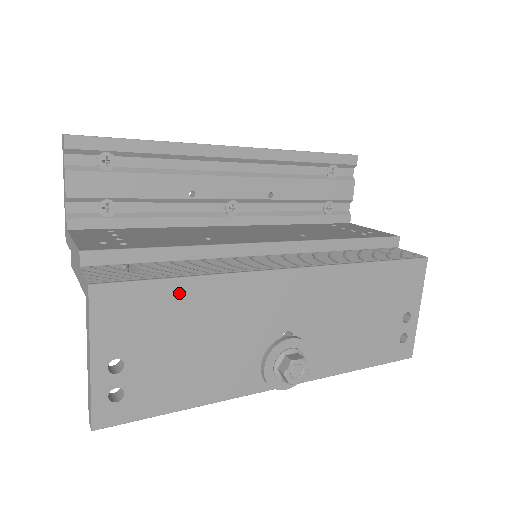
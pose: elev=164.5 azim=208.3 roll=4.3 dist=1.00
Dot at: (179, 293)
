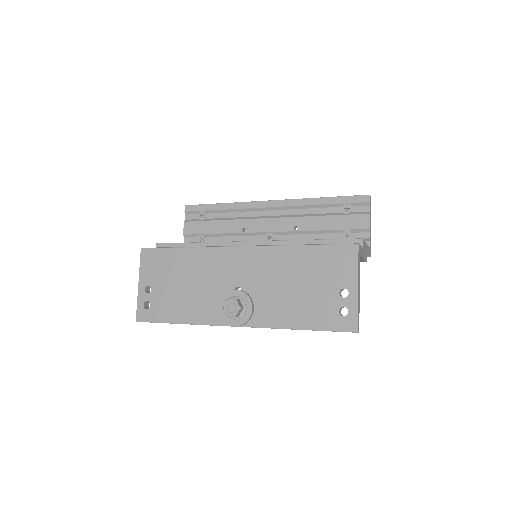
Dot at: (177, 255)
